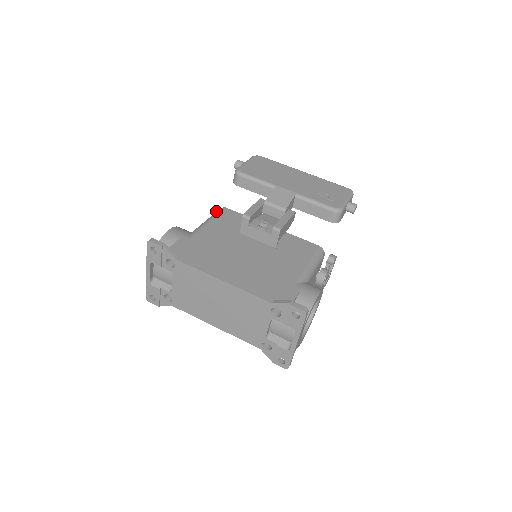
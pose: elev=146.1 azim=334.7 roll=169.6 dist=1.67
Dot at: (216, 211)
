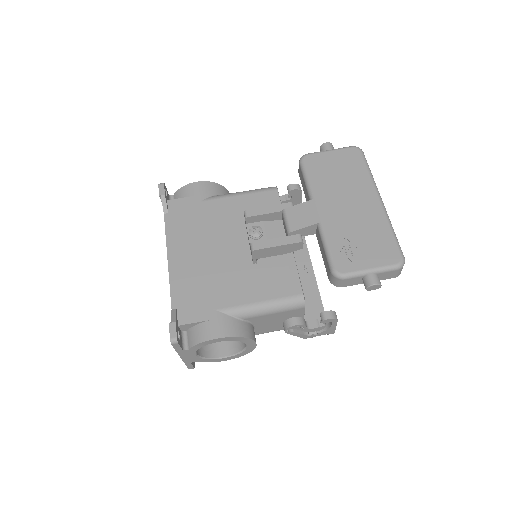
Dot at: (288, 185)
